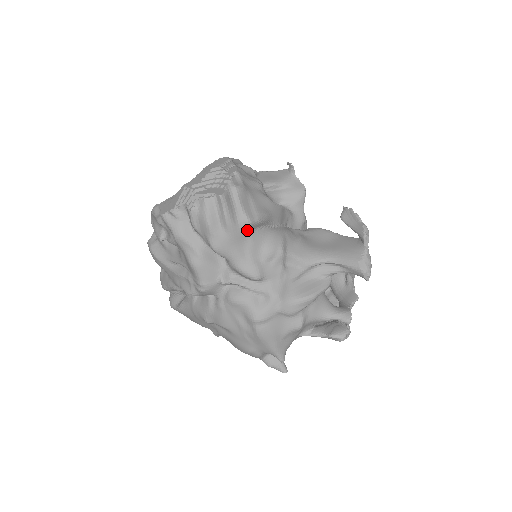
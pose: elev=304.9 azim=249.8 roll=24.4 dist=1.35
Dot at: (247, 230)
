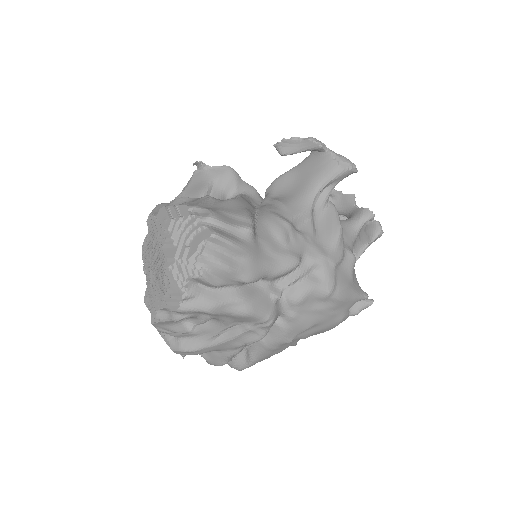
Dot at: (254, 238)
